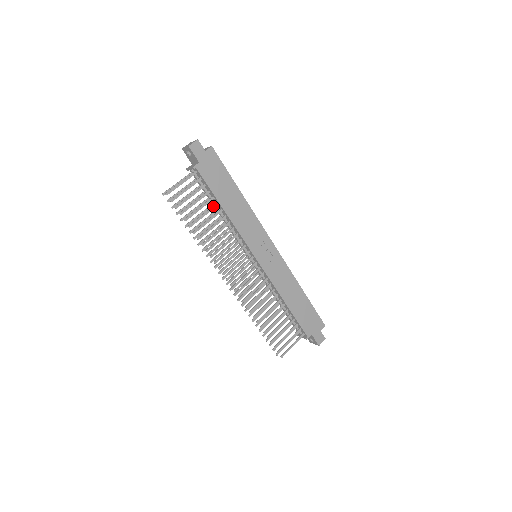
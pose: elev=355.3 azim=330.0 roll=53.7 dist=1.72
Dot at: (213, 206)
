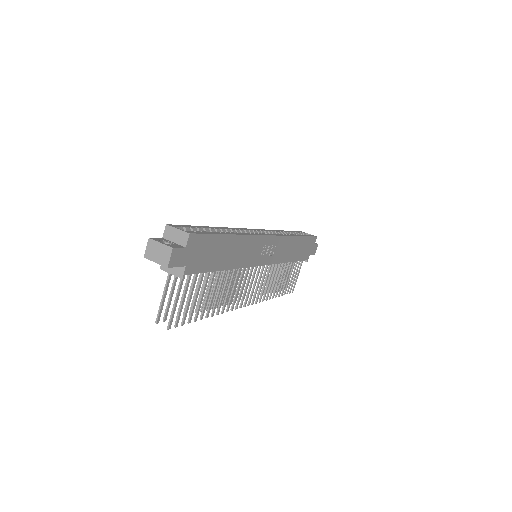
Dot at: (212, 277)
